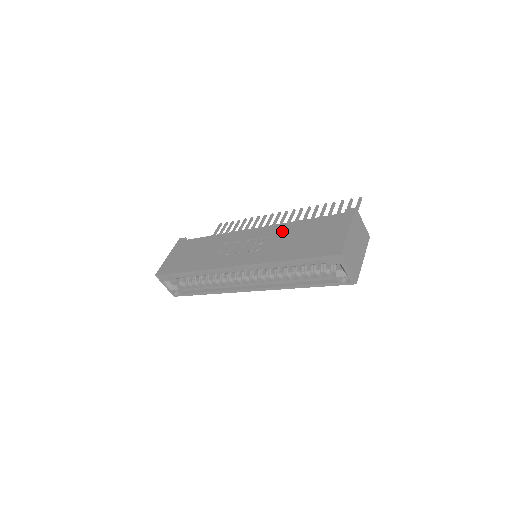
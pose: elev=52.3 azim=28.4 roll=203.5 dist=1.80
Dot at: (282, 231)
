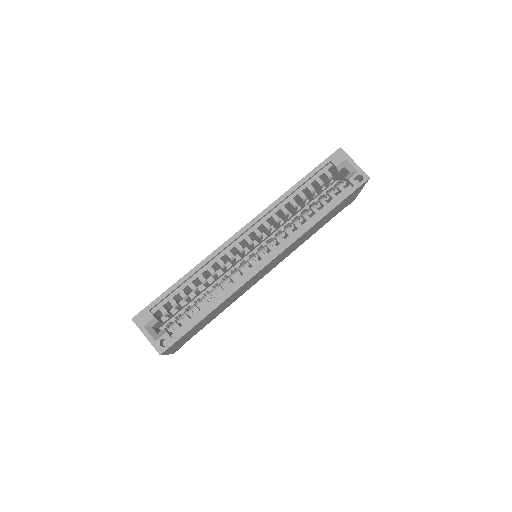
Dot at: occluded
